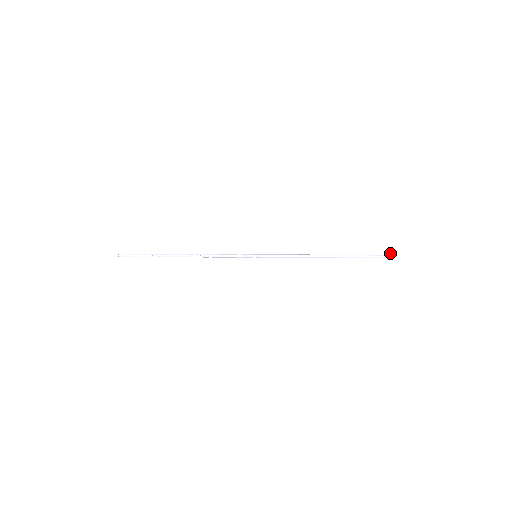
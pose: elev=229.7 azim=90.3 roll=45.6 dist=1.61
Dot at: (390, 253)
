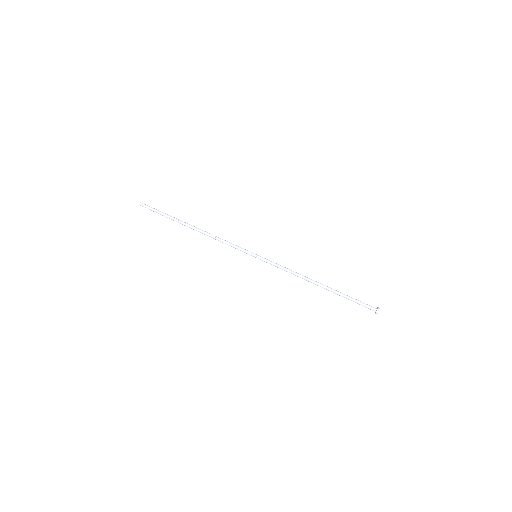
Dot at: occluded
